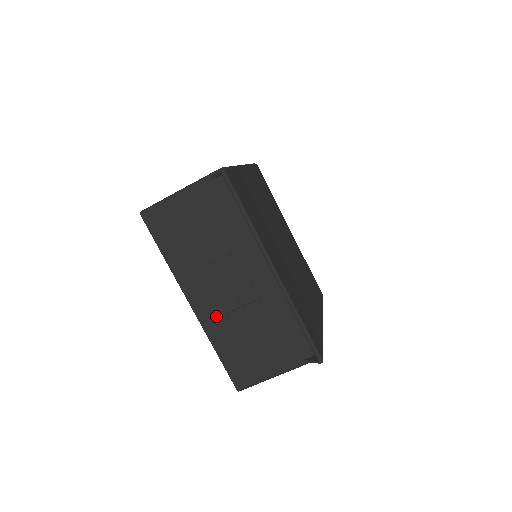
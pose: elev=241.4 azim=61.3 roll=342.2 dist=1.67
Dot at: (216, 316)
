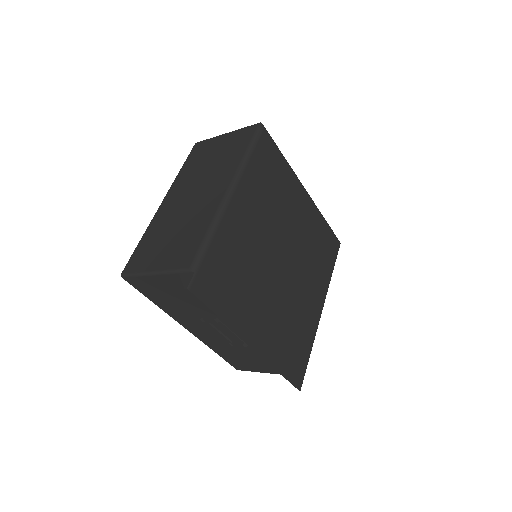
Dot at: (210, 339)
